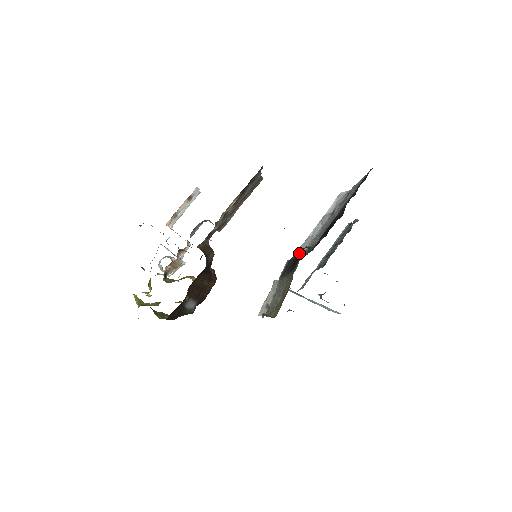
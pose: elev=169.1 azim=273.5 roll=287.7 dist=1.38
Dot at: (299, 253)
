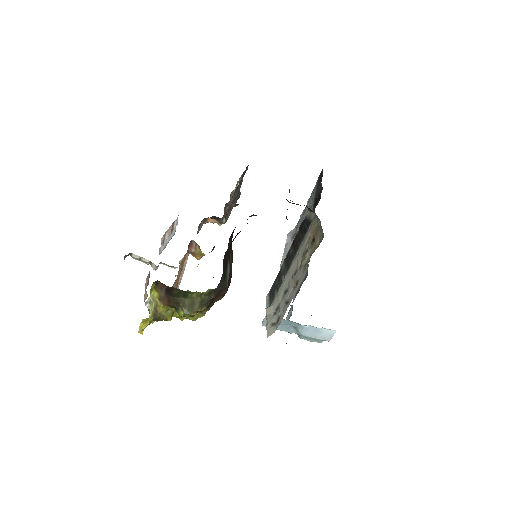
Dot at: (298, 232)
